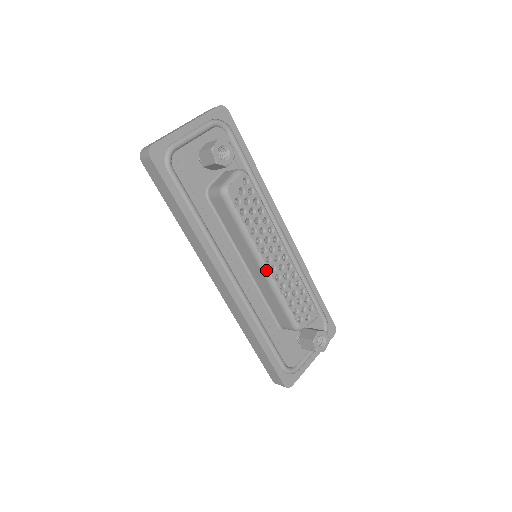
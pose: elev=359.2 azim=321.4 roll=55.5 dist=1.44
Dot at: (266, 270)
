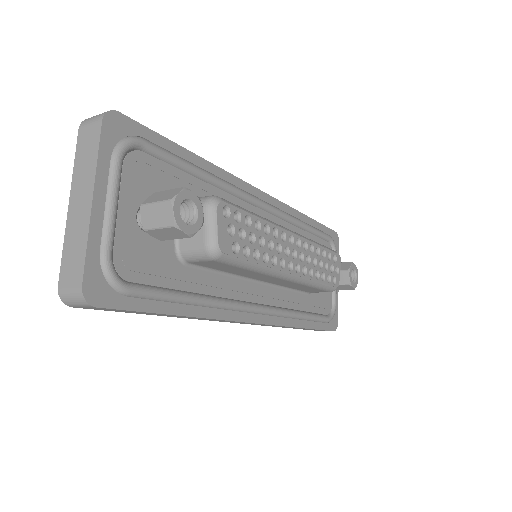
Dot at: (293, 277)
